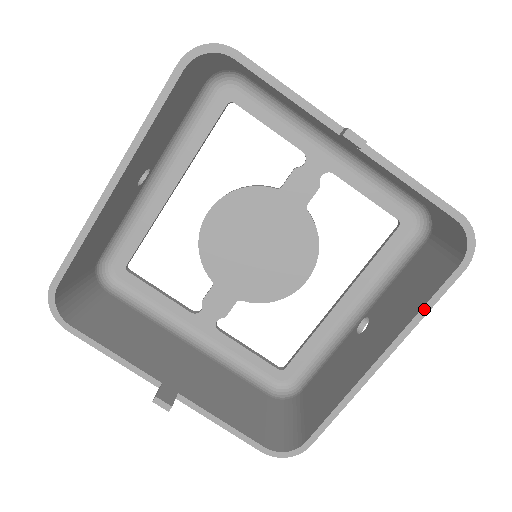
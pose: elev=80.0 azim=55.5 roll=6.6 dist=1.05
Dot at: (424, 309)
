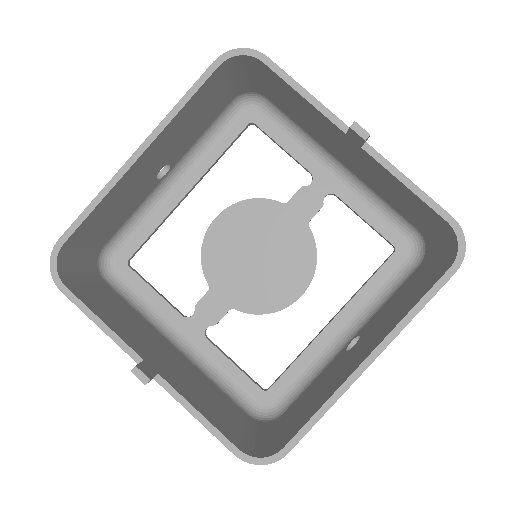
Dot at: (415, 308)
